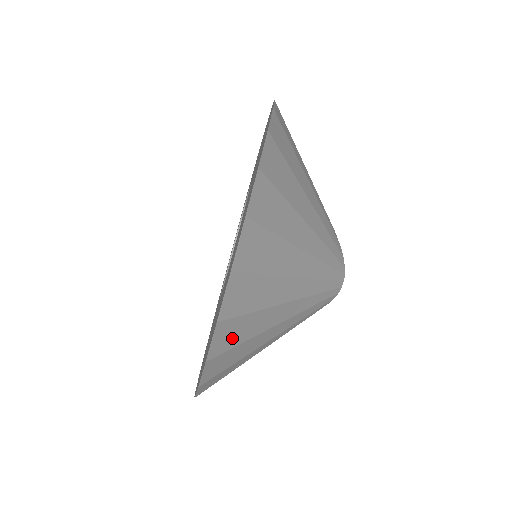
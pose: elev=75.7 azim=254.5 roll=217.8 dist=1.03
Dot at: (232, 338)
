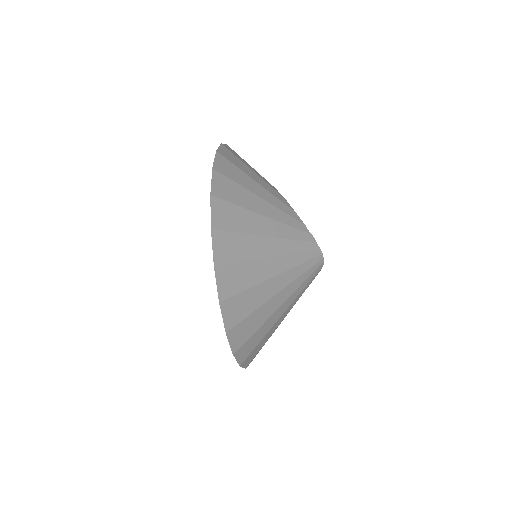
Dot at: (250, 348)
